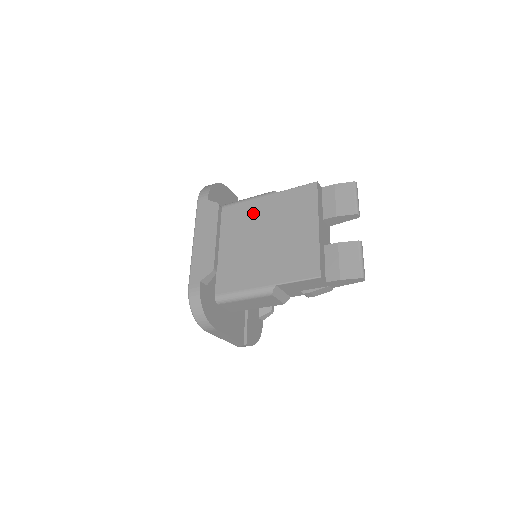
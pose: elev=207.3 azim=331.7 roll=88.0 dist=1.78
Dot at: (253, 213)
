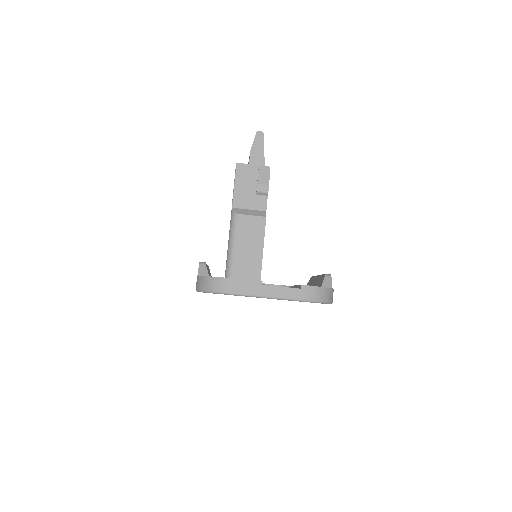
Dot at: occluded
